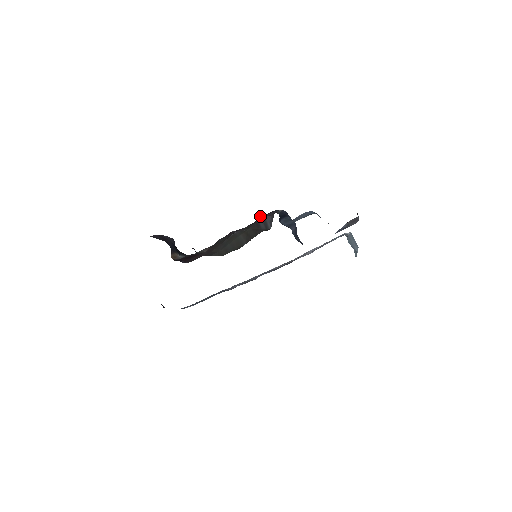
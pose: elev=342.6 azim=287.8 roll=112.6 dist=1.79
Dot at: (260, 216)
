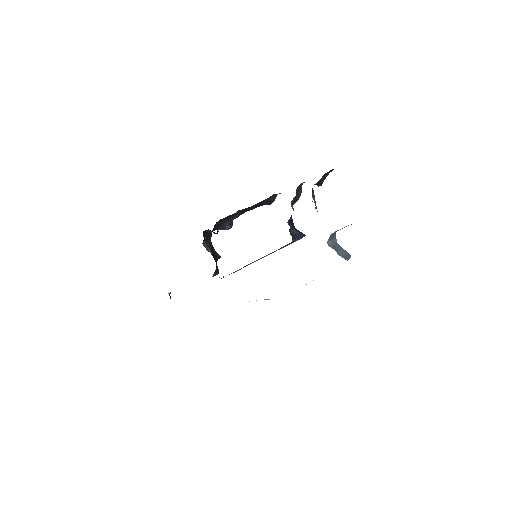
Dot at: occluded
